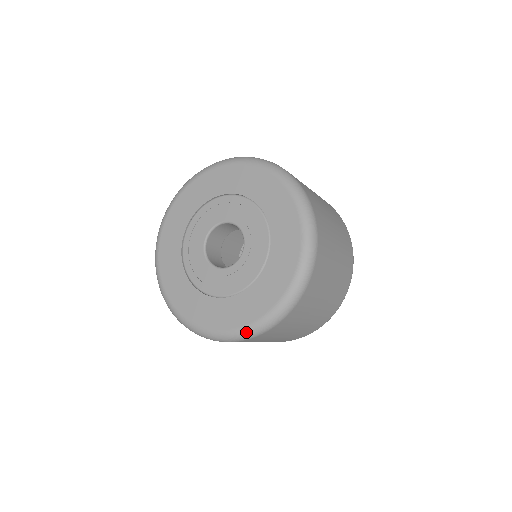
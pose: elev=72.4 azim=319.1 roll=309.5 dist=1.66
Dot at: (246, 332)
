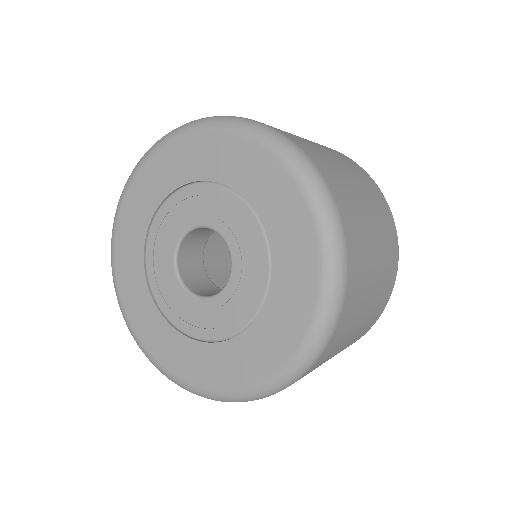
Dot at: (330, 285)
